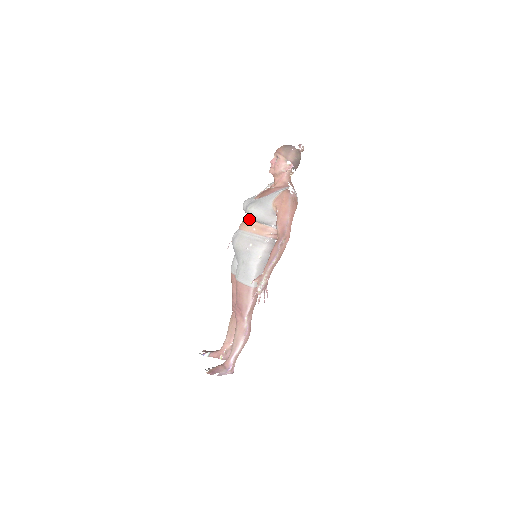
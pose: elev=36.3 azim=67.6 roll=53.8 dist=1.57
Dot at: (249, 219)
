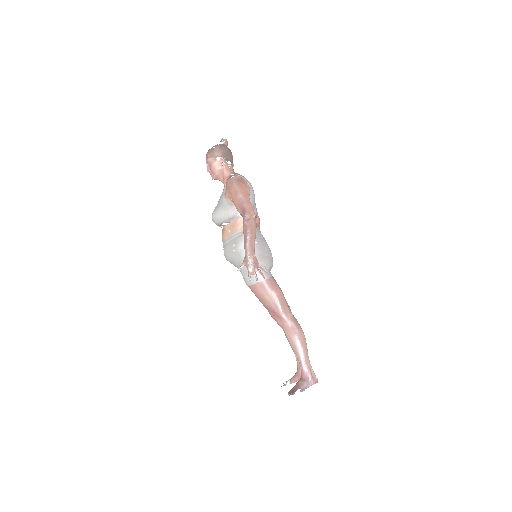
Dot at: occluded
